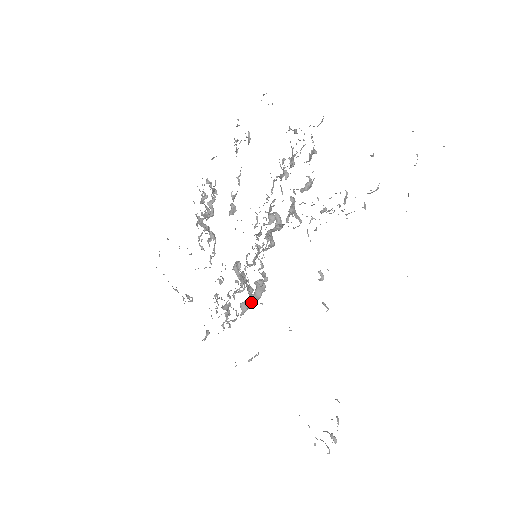
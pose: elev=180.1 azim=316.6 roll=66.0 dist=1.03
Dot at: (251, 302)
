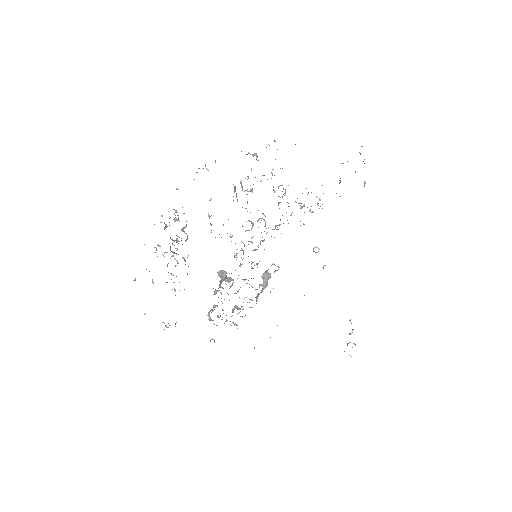
Dot at: occluded
